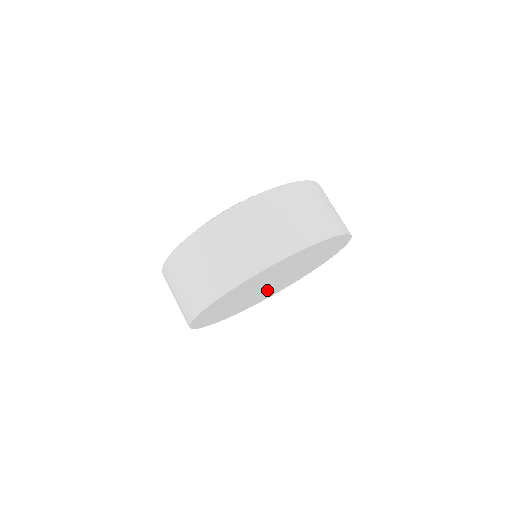
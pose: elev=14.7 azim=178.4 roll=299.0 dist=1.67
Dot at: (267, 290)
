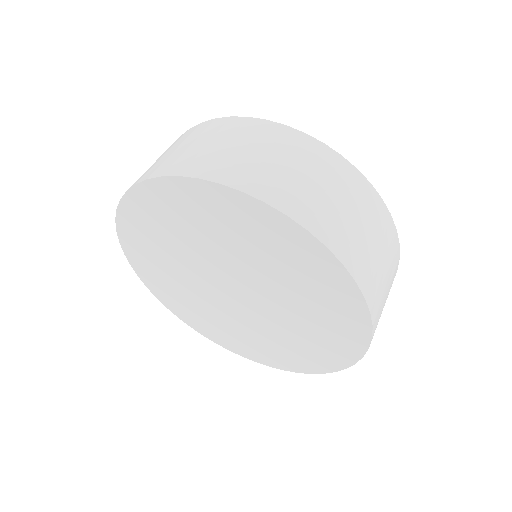
Dot at: (252, 318)
